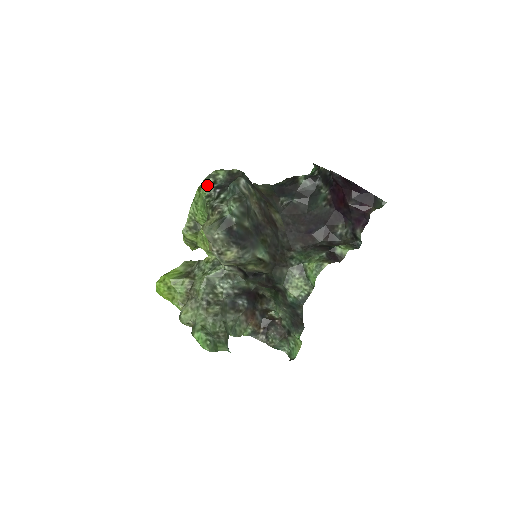
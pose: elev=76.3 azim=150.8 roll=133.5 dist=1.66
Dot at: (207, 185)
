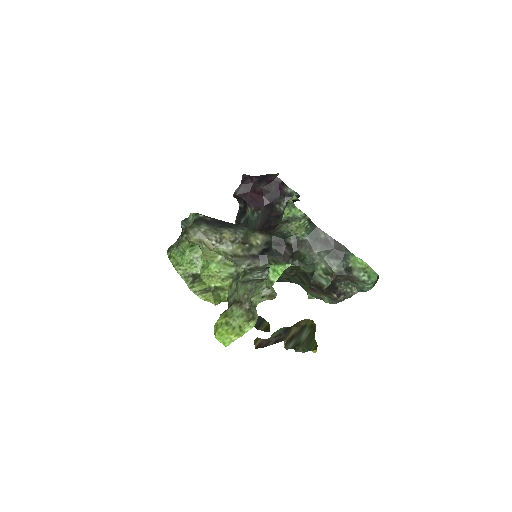
Dot at: (171, 250)
